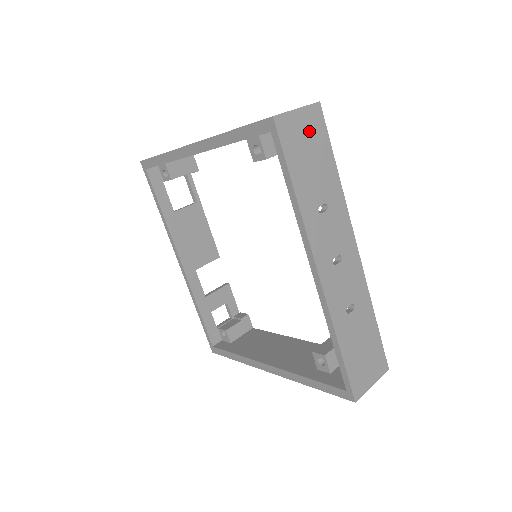
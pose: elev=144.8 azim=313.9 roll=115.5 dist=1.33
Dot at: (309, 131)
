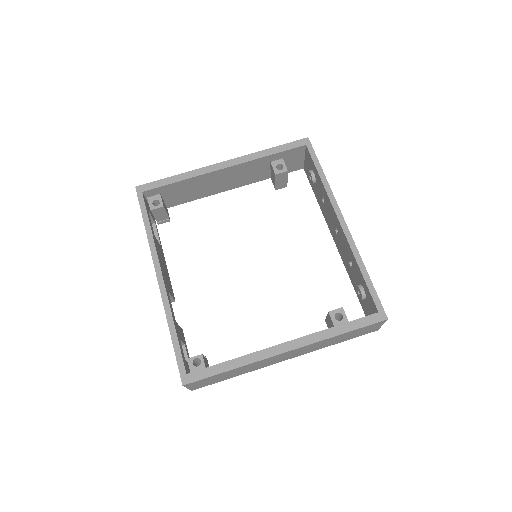
Dot at: occluded
